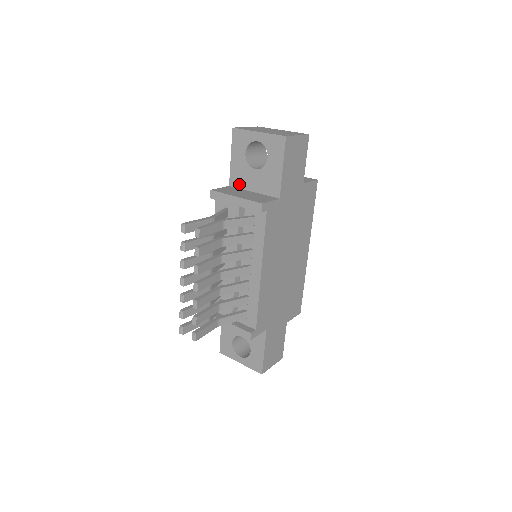
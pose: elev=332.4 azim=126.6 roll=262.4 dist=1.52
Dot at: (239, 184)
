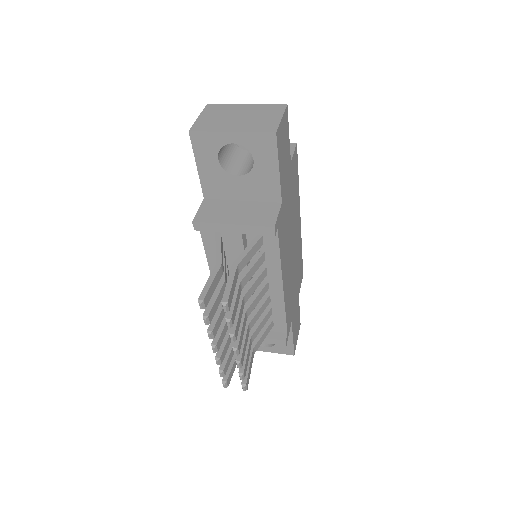
Dot at: (218, 195)
